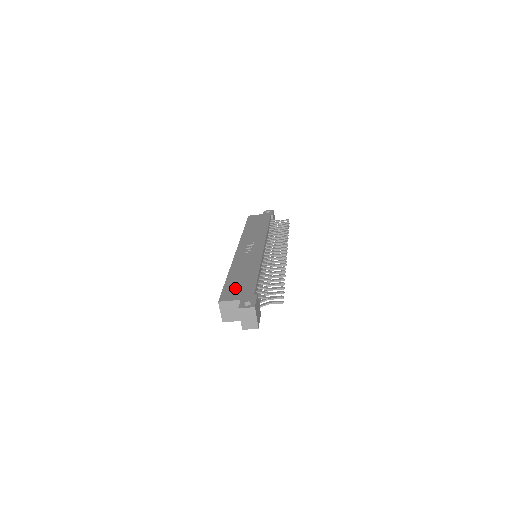
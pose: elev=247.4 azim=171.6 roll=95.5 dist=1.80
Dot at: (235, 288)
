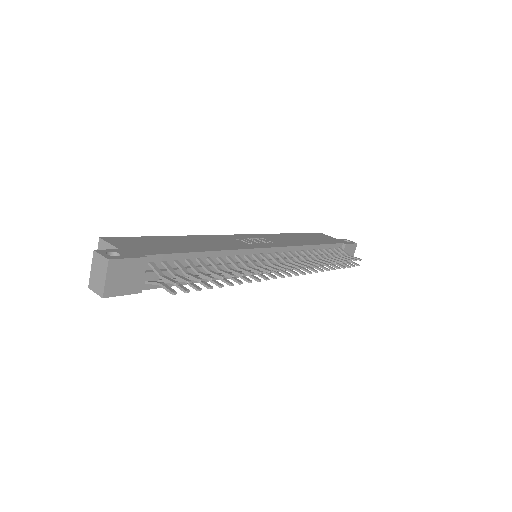
Dot at: (145, 242)
